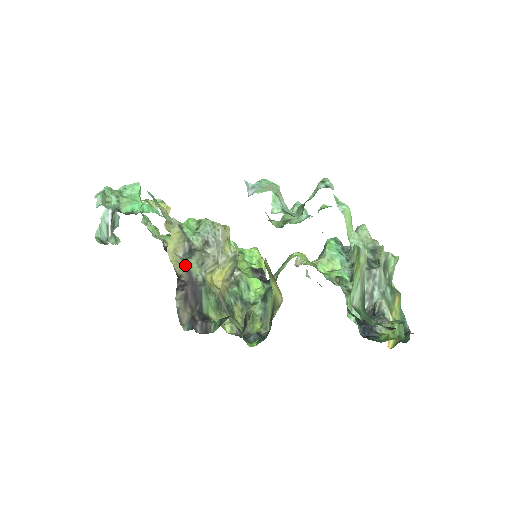
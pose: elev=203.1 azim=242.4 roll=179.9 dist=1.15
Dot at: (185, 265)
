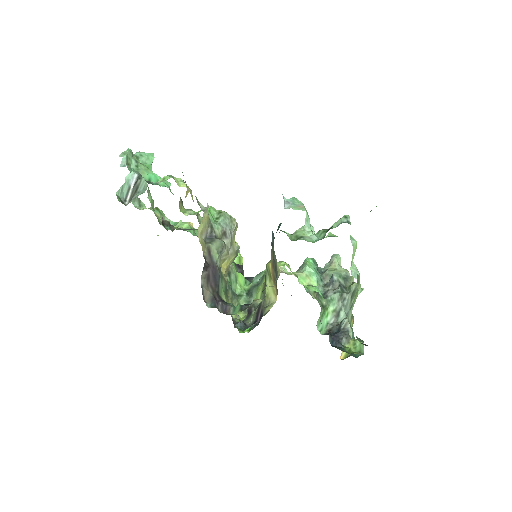
Dot at: (207, 248)
